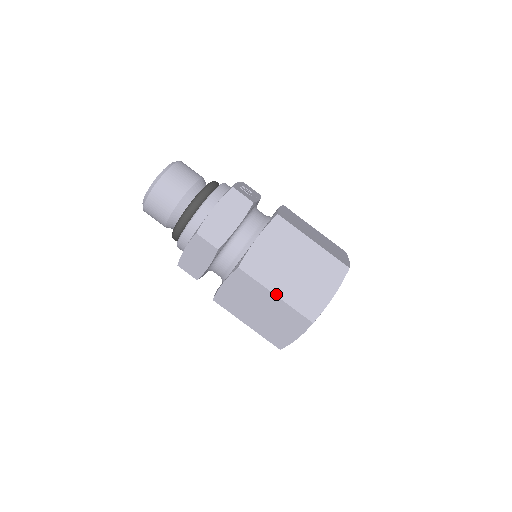
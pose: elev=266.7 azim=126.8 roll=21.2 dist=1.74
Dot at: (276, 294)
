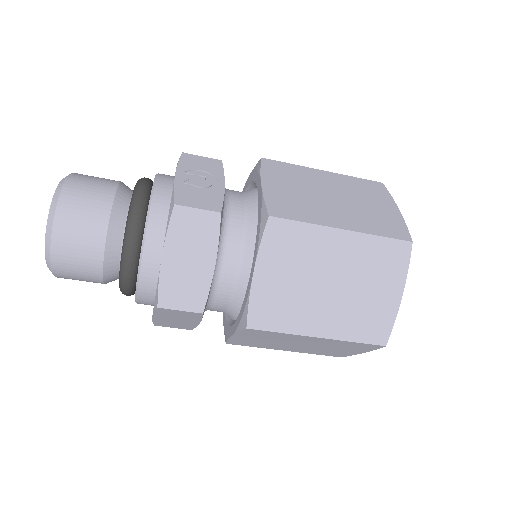
Dot at: (318, 336)
